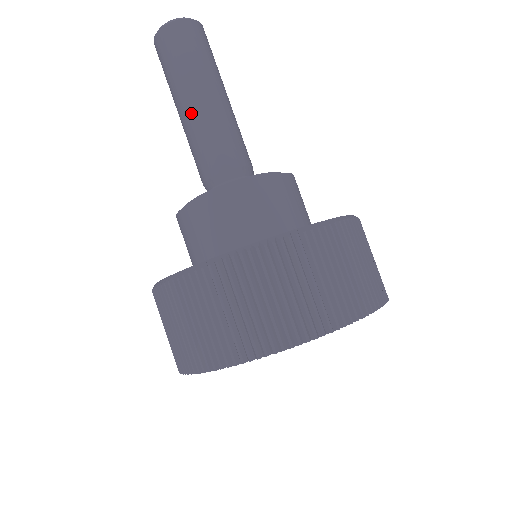
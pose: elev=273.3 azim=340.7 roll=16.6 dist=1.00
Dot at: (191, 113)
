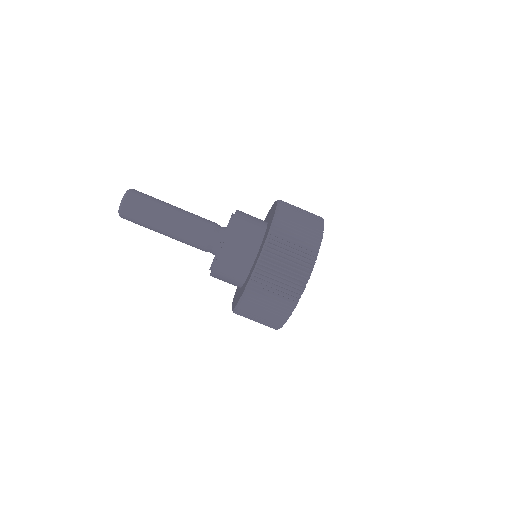
Dot at: (171, 231)
